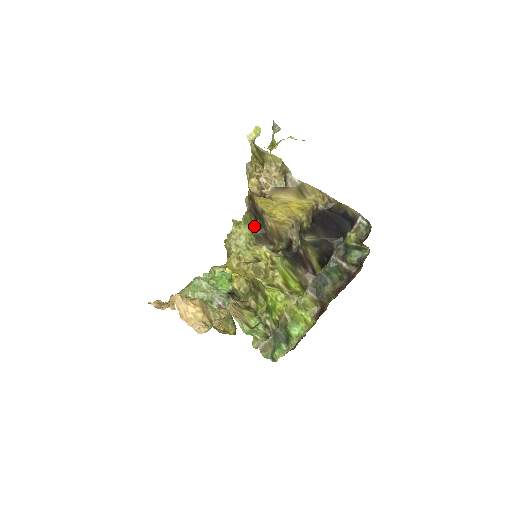
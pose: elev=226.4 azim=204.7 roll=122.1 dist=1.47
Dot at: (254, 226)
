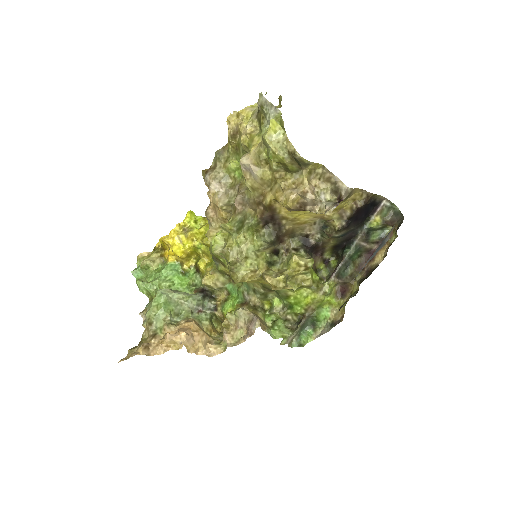
Dot at: (266, 232)
